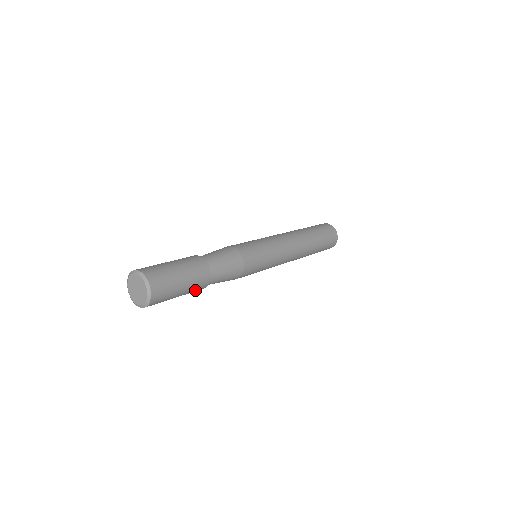
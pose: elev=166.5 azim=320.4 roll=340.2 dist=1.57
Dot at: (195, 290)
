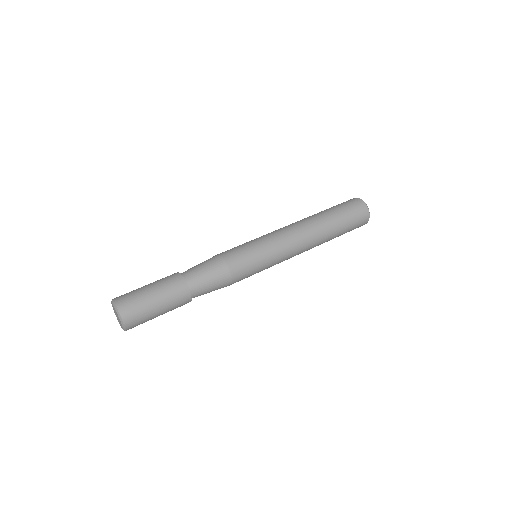
Dot at: occluded
